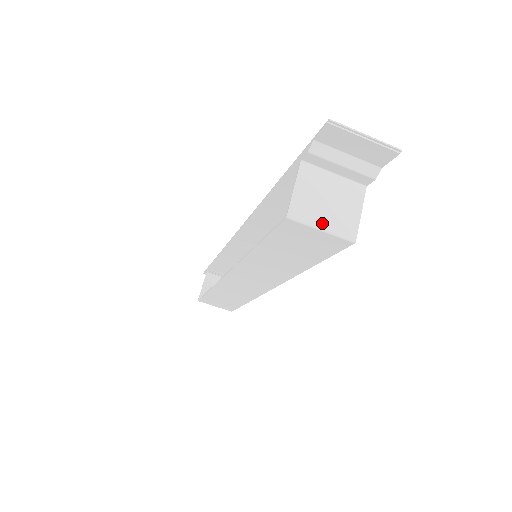
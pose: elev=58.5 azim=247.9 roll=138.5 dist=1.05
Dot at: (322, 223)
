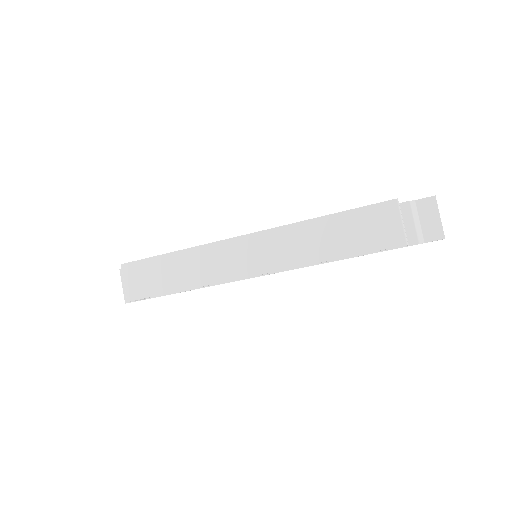
Dot at: occluded
